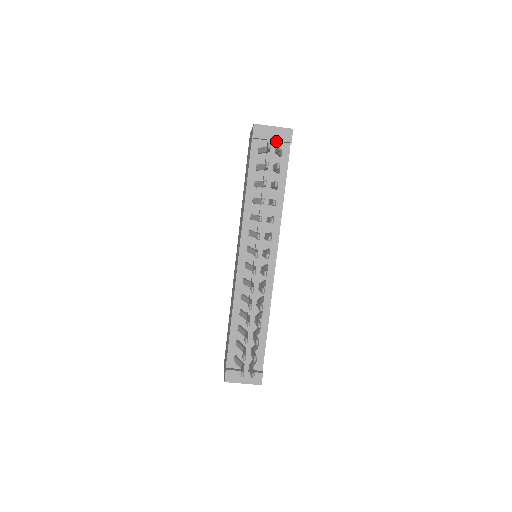
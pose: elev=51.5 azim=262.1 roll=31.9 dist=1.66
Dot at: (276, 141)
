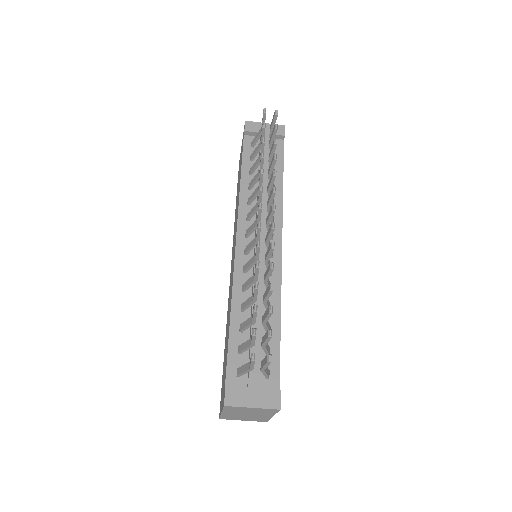
Dot at: (269, 137)
